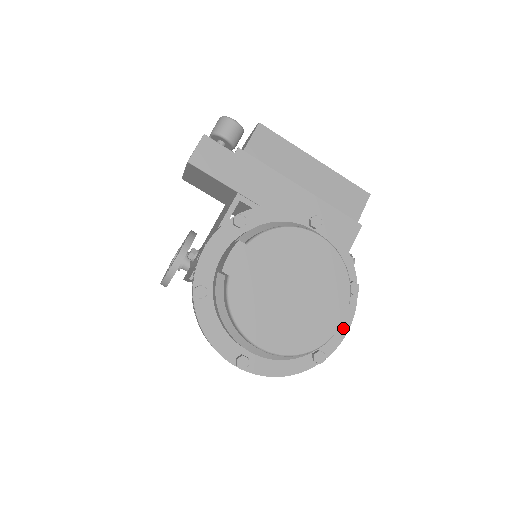
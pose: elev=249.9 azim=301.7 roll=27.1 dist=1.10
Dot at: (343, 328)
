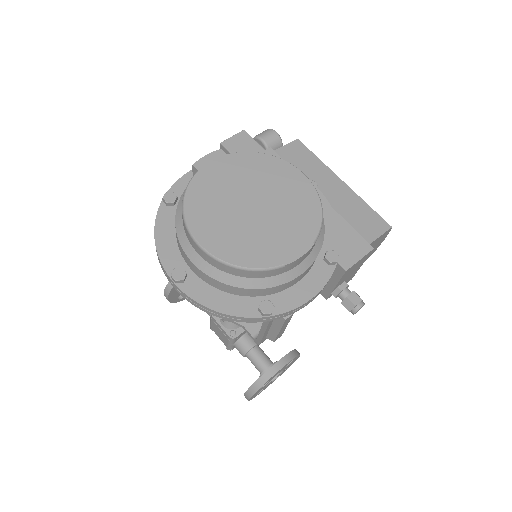
Dot at: (307, 293)
